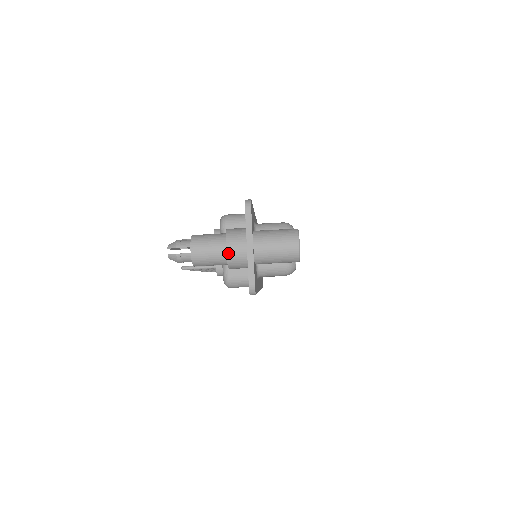
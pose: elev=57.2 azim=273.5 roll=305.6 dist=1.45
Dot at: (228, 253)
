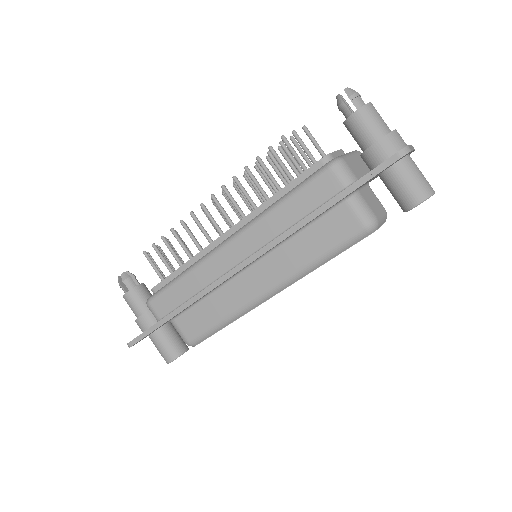
Dot at: (396, 131)
